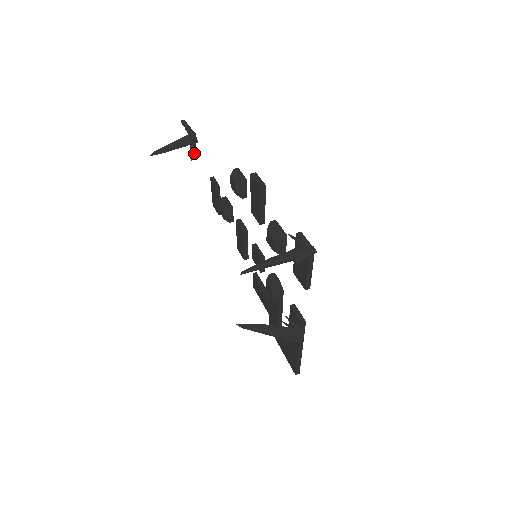
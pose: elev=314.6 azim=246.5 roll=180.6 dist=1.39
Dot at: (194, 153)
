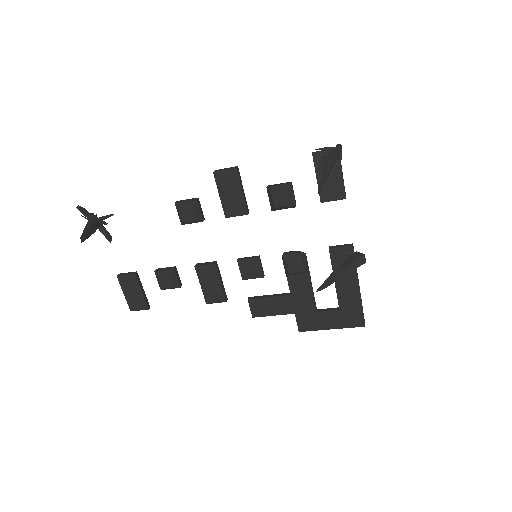
Dot at: (109, 233)
